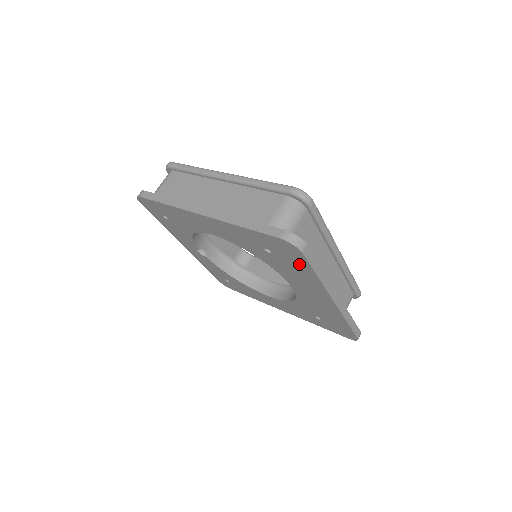
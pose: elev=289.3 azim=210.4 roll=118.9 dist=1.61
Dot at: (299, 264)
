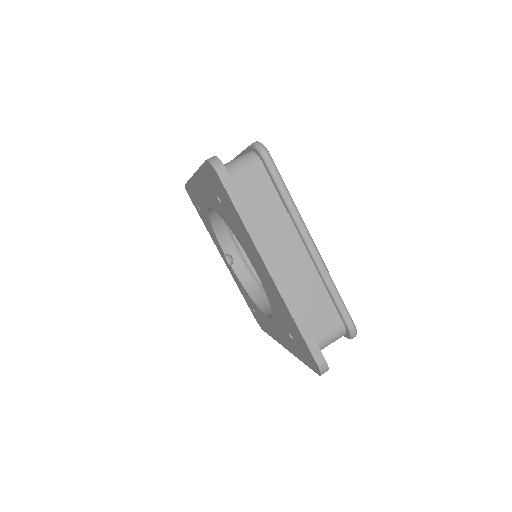
Dot at: (229, 204)
